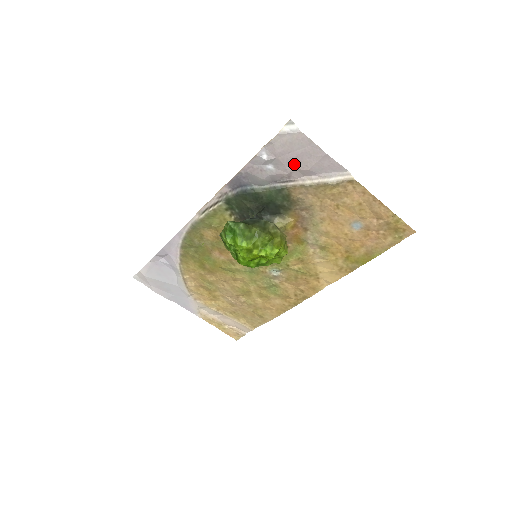
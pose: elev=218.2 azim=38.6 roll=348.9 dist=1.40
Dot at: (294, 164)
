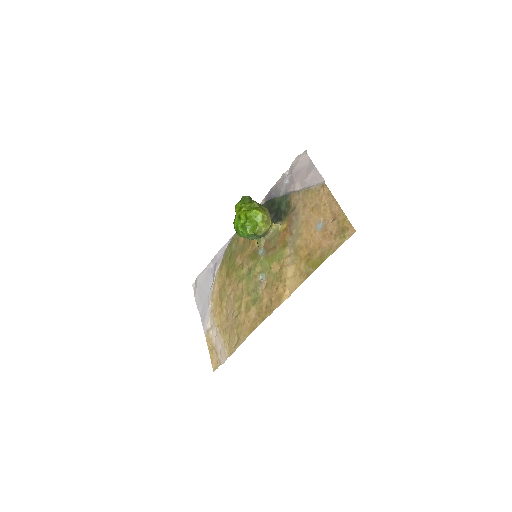
Dot at: (299, 177)
